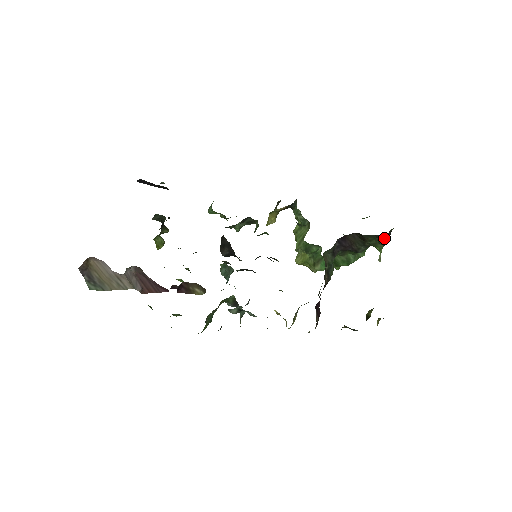
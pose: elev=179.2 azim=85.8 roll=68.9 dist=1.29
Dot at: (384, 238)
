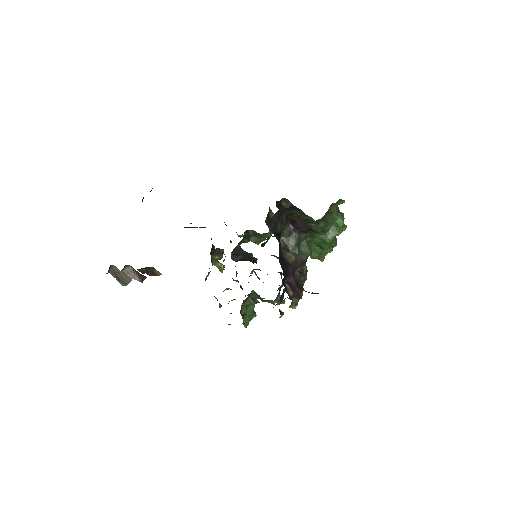
Dot at: (299, 209)
